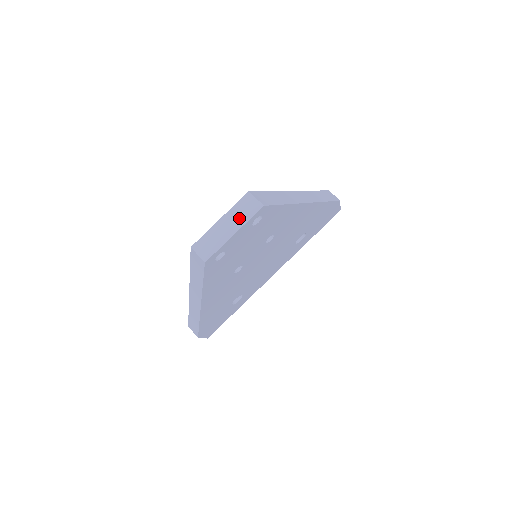
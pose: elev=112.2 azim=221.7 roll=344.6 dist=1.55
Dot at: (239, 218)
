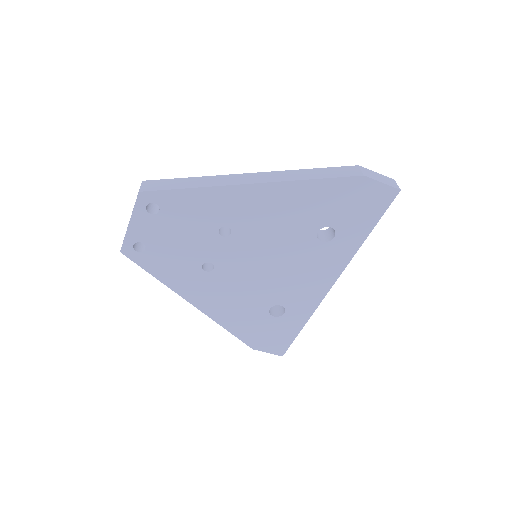
Dot at: occluded
